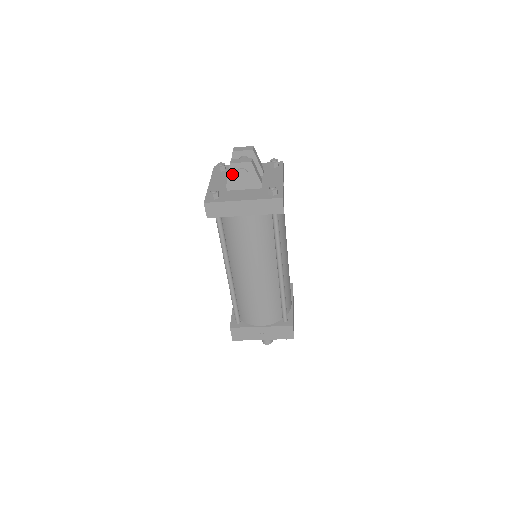
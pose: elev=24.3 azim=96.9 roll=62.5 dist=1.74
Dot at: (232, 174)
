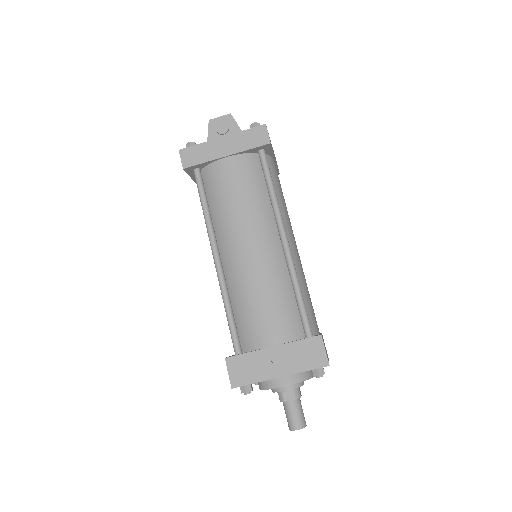
Dot at: (212, 132)
